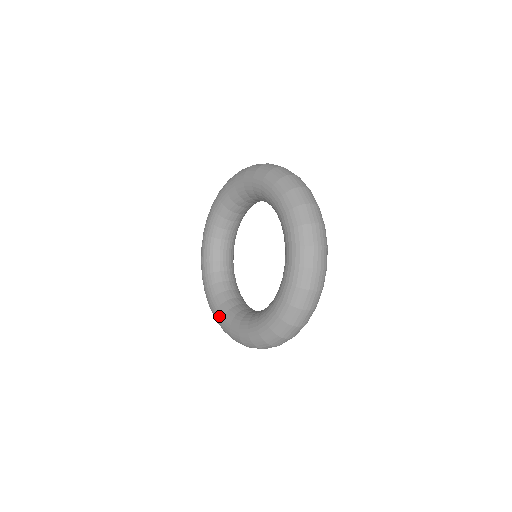
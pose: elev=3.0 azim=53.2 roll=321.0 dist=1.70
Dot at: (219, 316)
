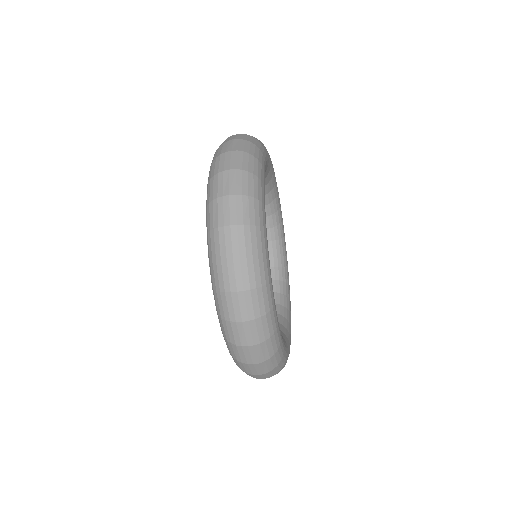
Dot at: occluded
